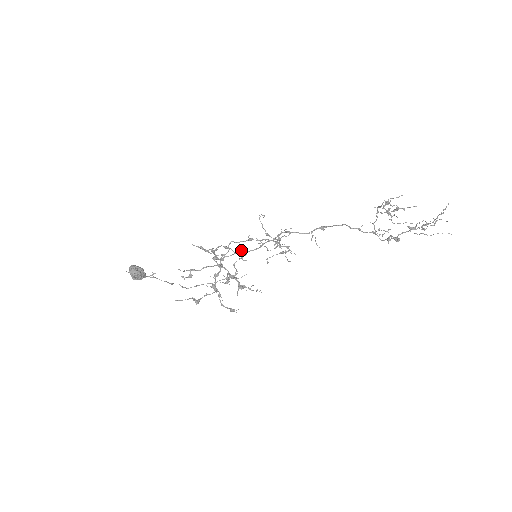
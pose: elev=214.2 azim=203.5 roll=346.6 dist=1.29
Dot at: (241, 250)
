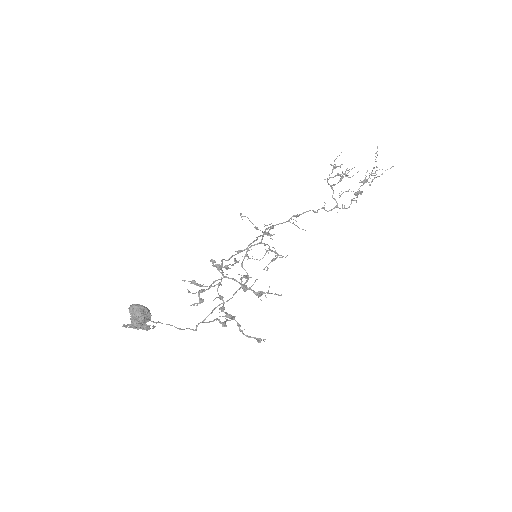
Dot at: (237, 261)
